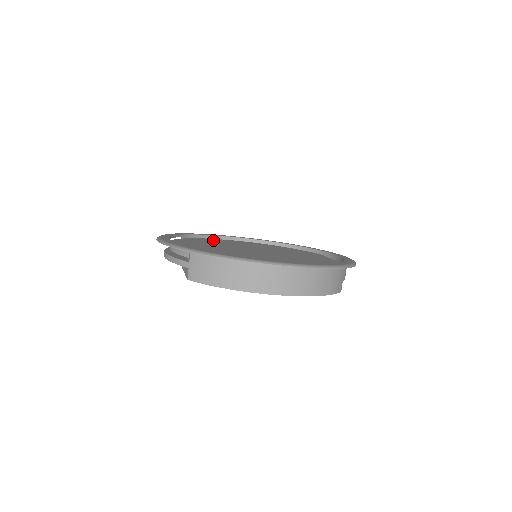
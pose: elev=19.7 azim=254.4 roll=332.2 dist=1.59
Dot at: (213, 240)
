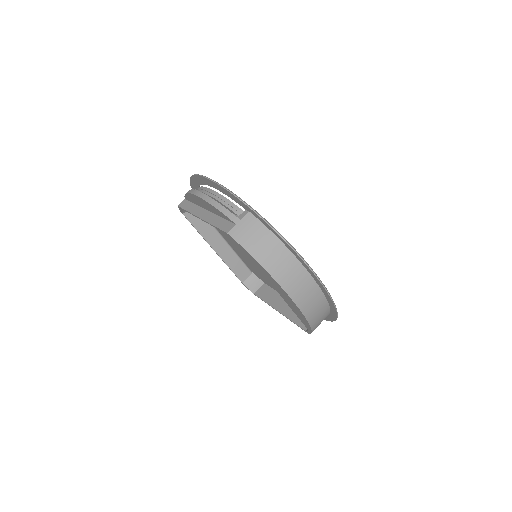
Dot at: occluded
